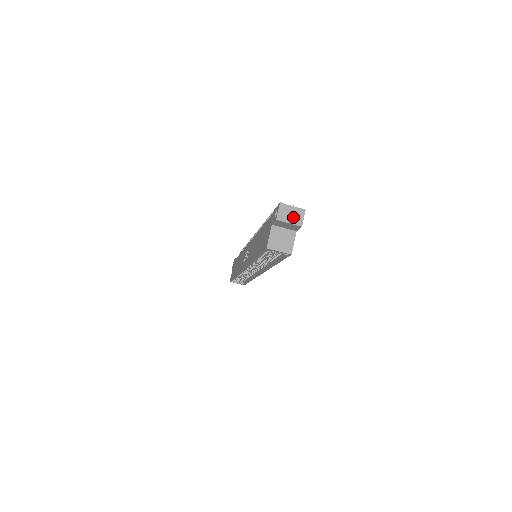
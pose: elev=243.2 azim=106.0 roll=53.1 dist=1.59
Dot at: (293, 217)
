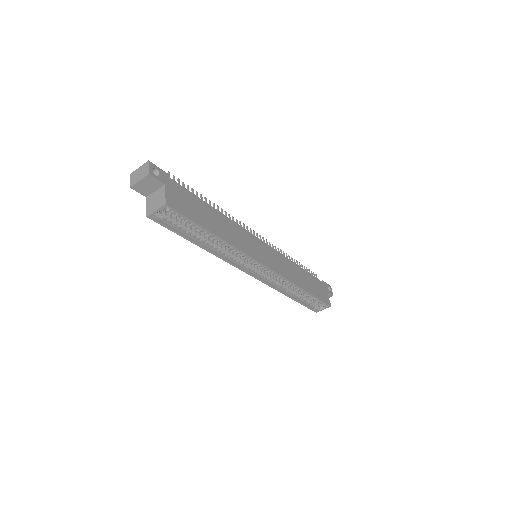
Dot at: (141, 174)
